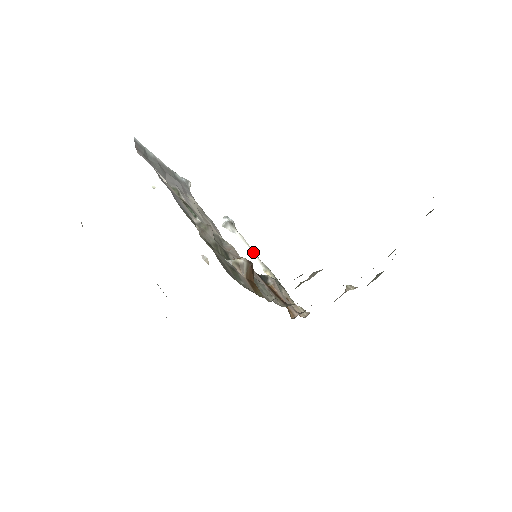
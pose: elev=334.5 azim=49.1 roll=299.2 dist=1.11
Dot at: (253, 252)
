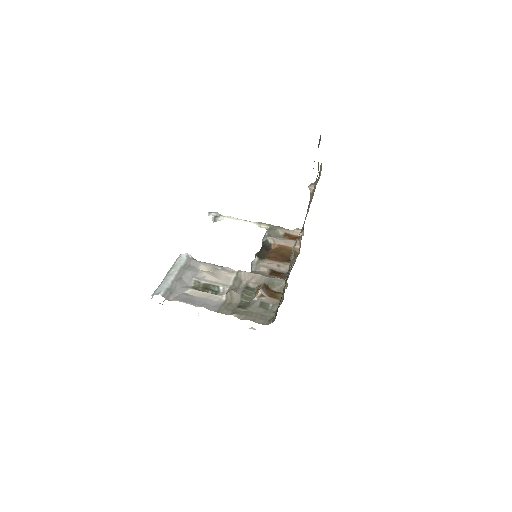
Dot at: (243, 221)
